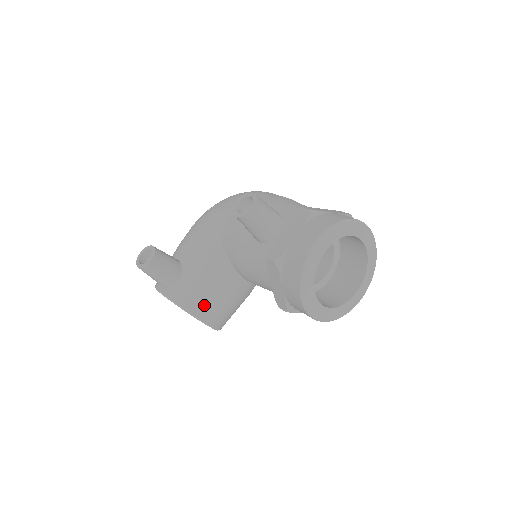
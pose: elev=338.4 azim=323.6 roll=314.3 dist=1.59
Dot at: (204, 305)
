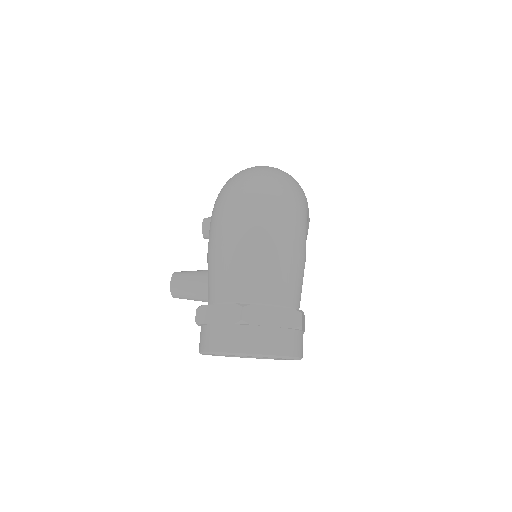
Dot at: occluded
